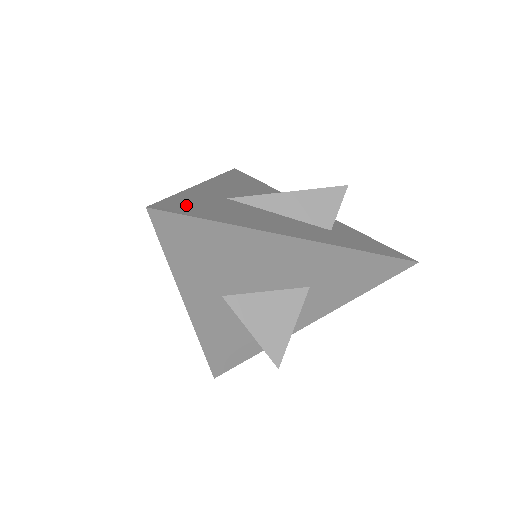
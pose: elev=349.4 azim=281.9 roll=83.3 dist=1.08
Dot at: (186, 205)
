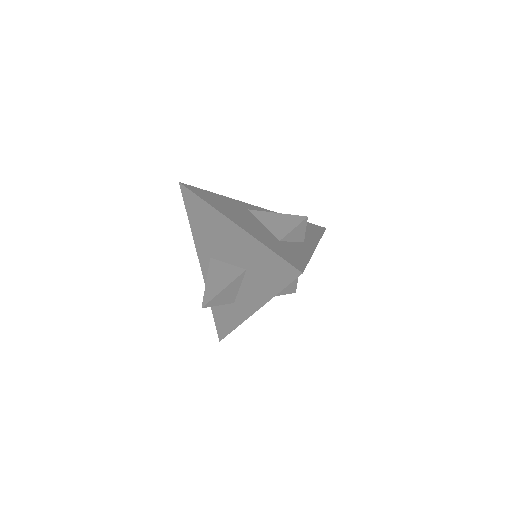
Dot at: (205, 193)
